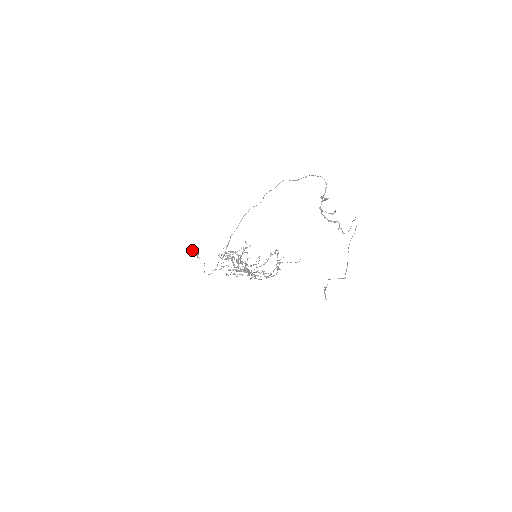
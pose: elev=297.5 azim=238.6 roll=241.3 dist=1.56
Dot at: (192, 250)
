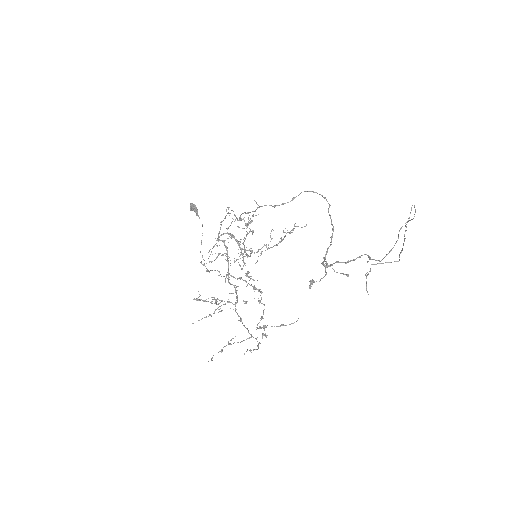
Dot at: (190, 204)
